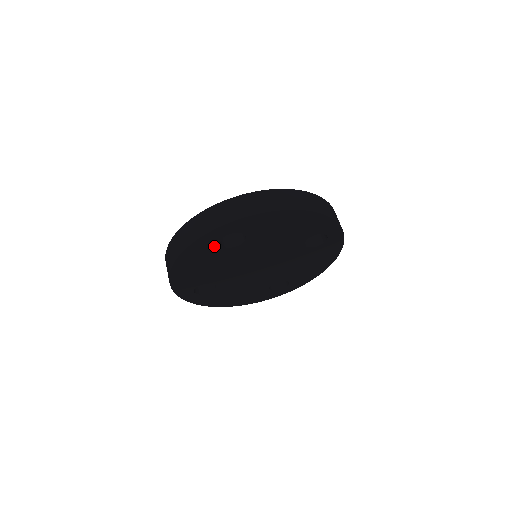
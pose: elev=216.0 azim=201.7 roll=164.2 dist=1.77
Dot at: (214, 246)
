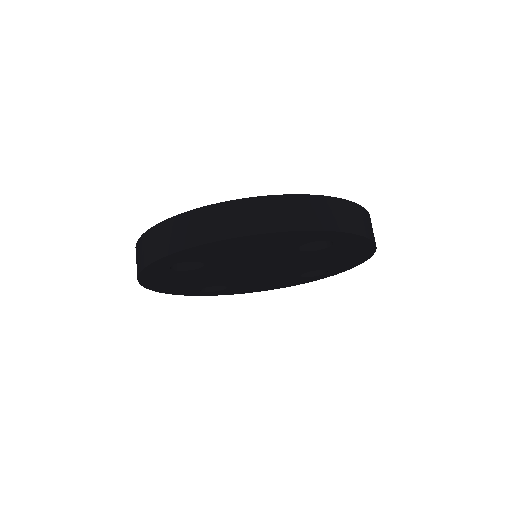
Dot at: (301, 241)
